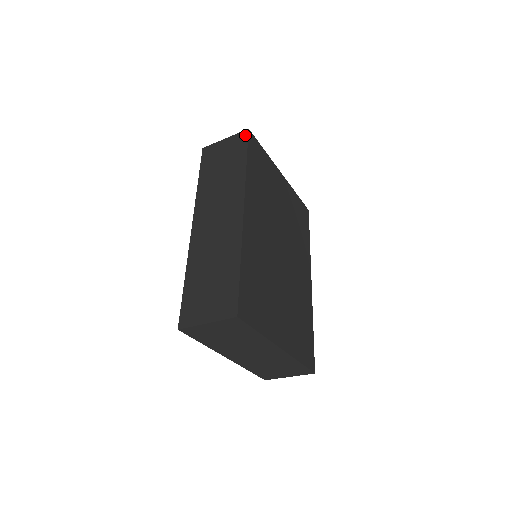
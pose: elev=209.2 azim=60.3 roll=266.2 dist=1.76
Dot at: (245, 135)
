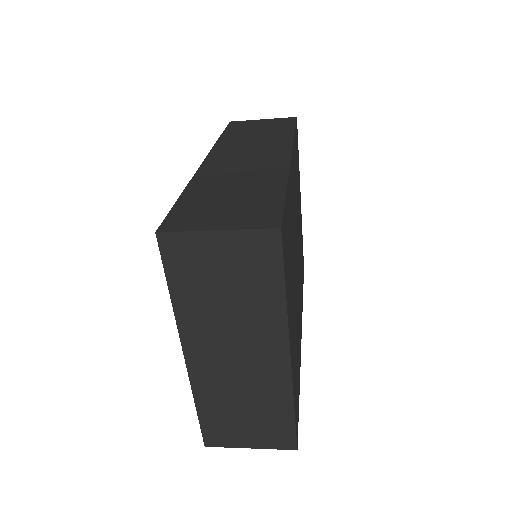
Dot at: (292, 119)
